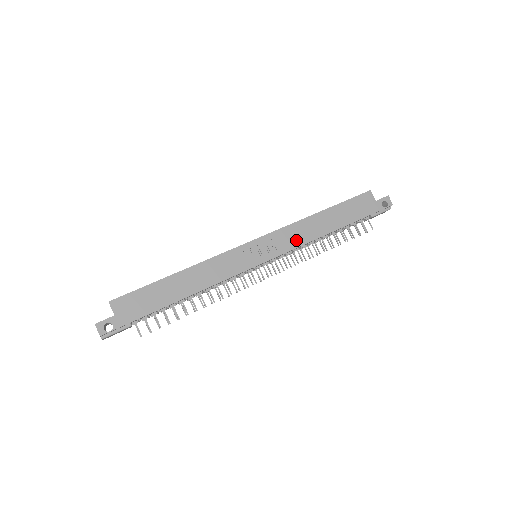
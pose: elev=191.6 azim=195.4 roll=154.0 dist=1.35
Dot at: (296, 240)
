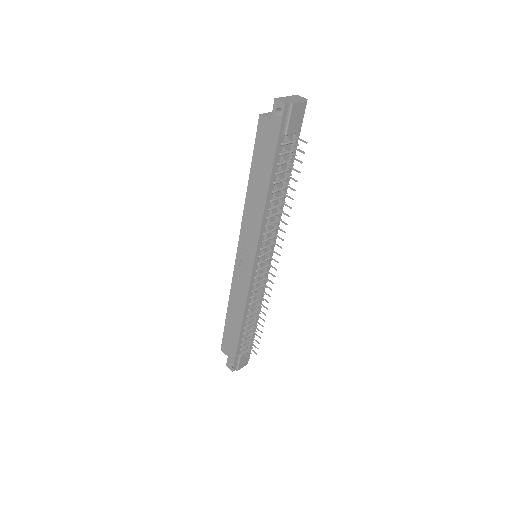
Dot at: (254, 228)
